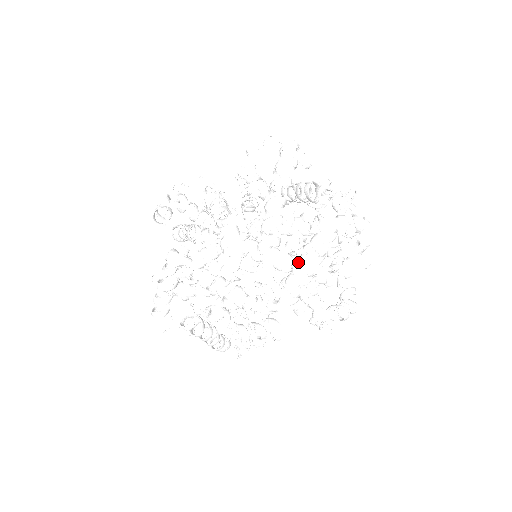
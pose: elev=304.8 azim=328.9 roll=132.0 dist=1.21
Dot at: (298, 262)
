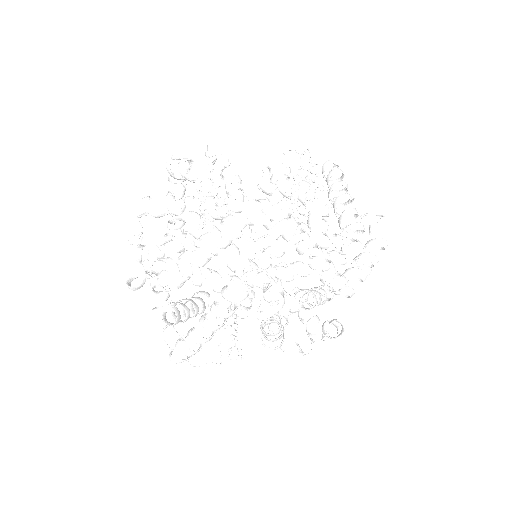
Dot at: (354, 260)
